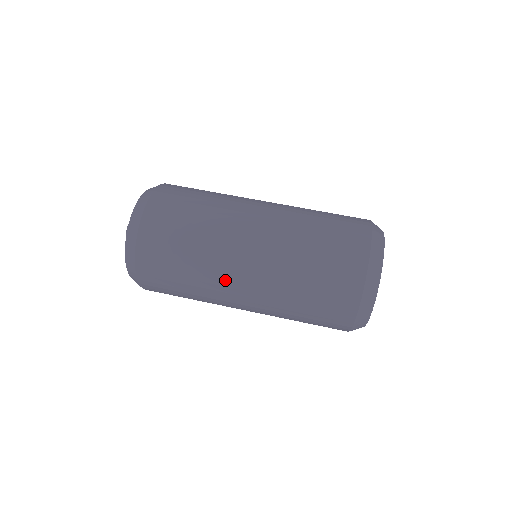
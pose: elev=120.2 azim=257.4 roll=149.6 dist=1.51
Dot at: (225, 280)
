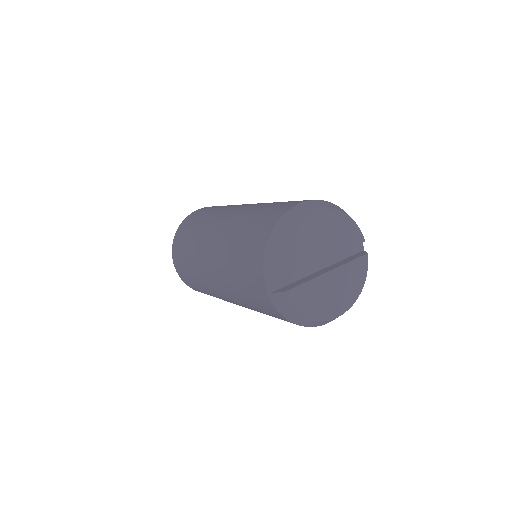
Dot at: (215, 219)
